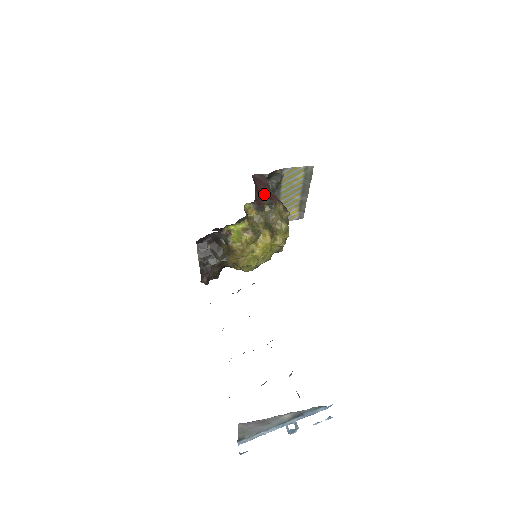
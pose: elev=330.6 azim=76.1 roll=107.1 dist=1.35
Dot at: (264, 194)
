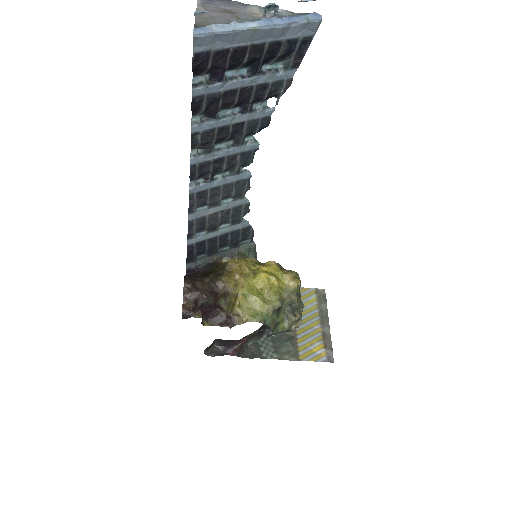
Dot at: occluded
